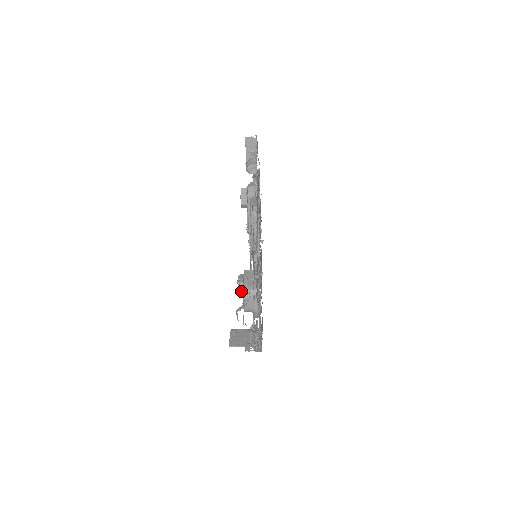
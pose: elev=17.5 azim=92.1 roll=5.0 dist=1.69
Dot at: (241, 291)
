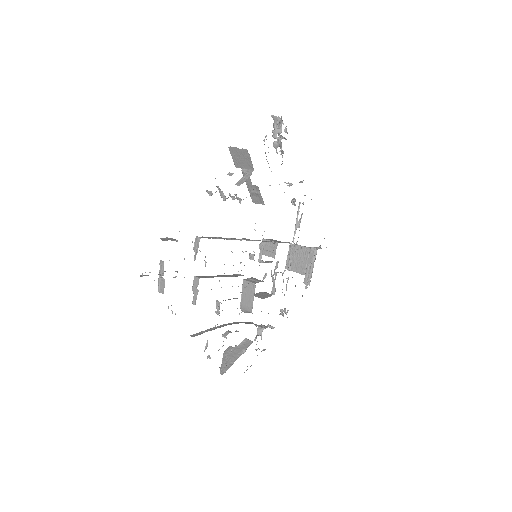
Dot at: occluded
